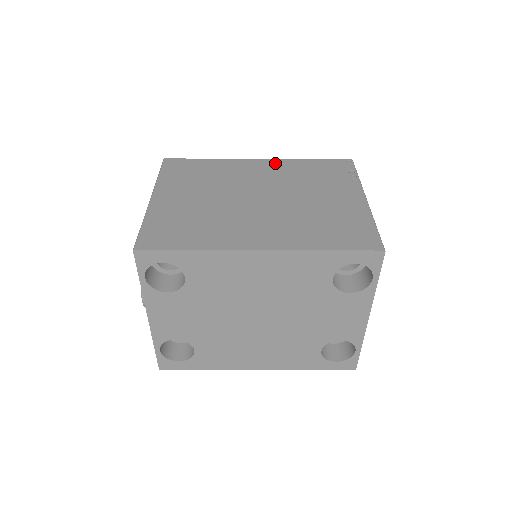
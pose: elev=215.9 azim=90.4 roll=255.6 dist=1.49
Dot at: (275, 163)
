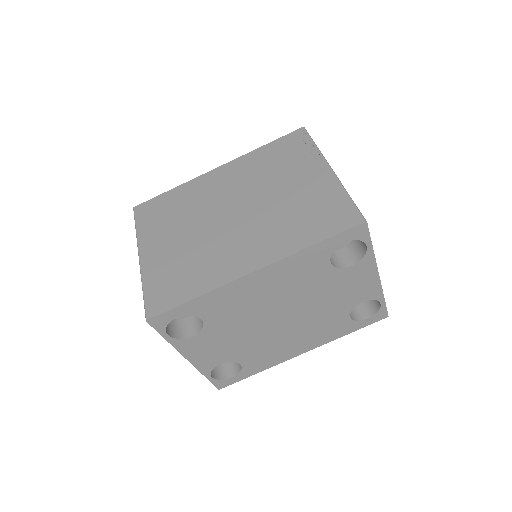
Dot at: (234, 165)
